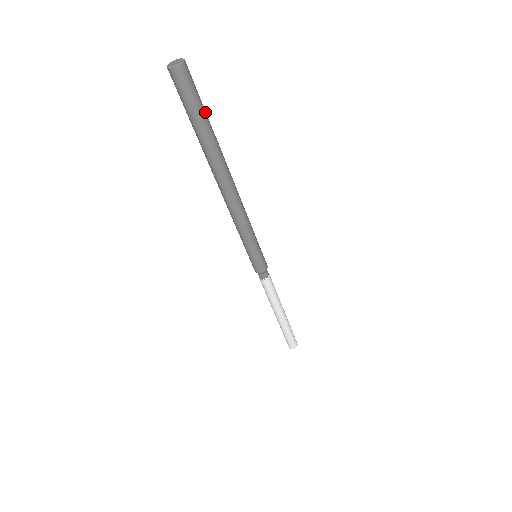
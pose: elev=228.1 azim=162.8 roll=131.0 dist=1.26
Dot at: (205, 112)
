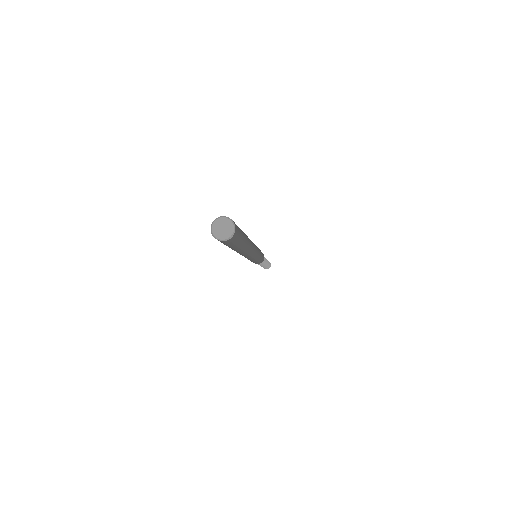
Dot at: (243, 234)
